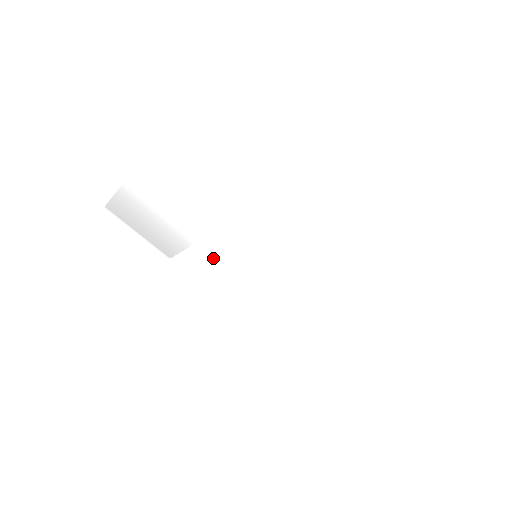
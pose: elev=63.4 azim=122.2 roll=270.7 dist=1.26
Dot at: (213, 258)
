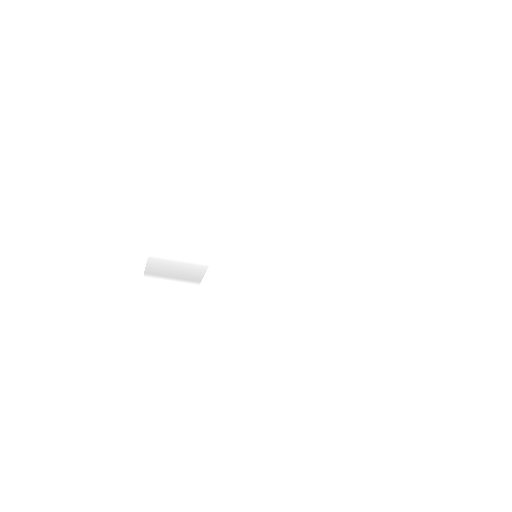
Dot at: (228, 267)
